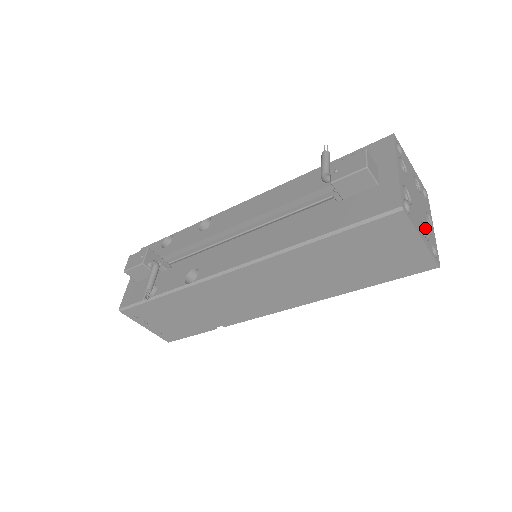
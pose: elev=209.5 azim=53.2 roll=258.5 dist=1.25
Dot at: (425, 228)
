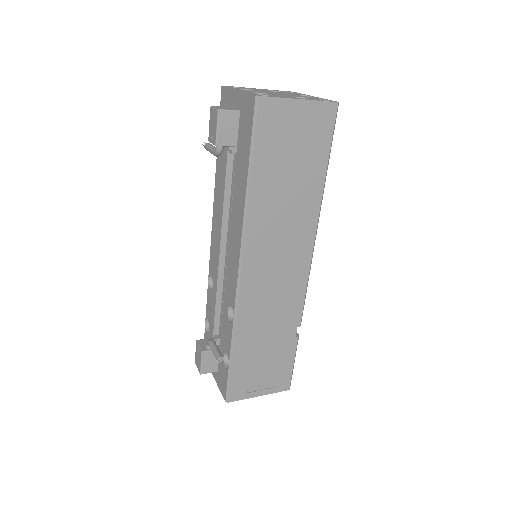
Dot at: occluded
